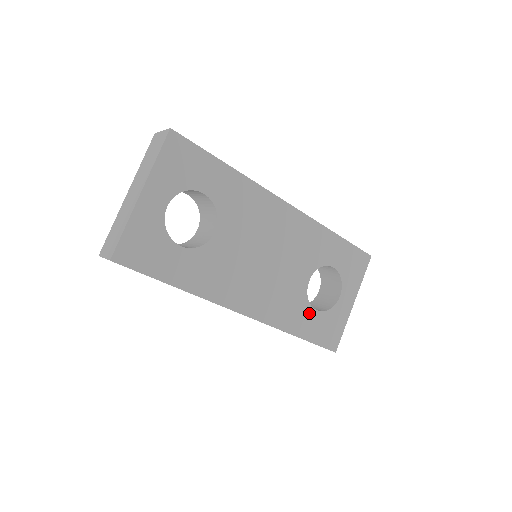
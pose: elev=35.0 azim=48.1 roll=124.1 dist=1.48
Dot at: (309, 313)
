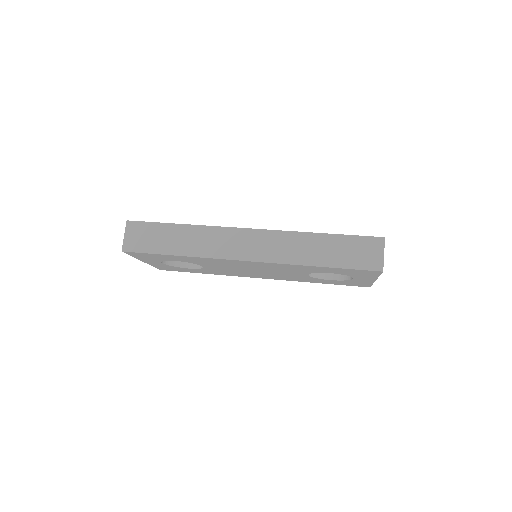
Dot at: (323, 280)
